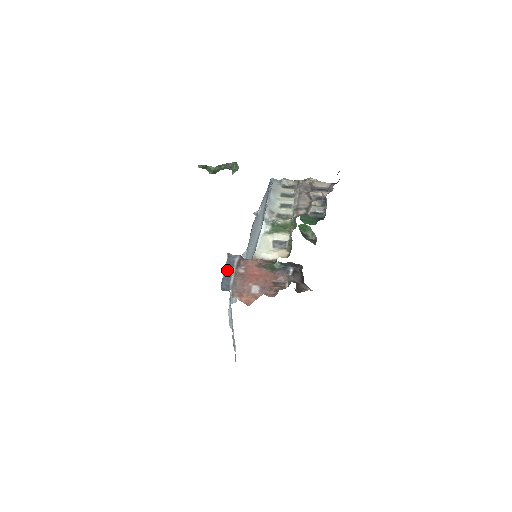
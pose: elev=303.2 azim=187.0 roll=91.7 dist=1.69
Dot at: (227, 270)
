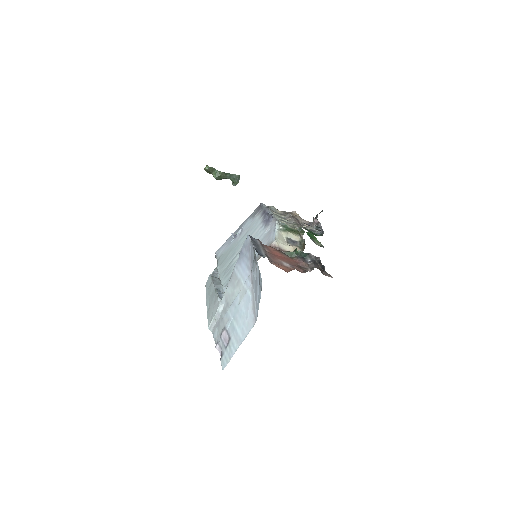
Dot at: (255, 244)
